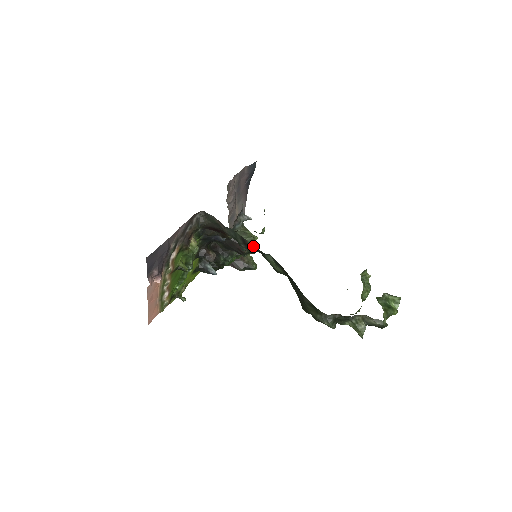
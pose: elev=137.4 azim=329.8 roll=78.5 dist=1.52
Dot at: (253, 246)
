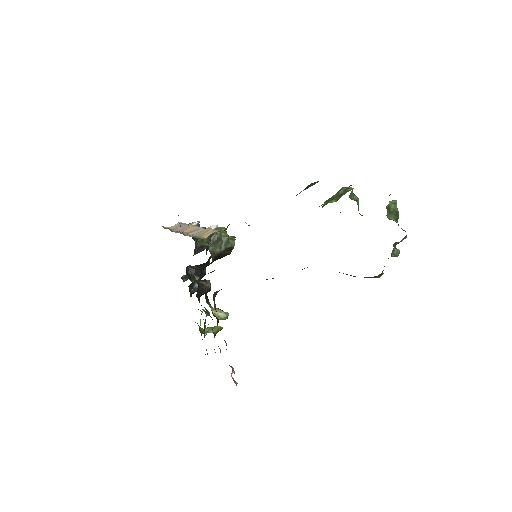
Dot at: occluded
